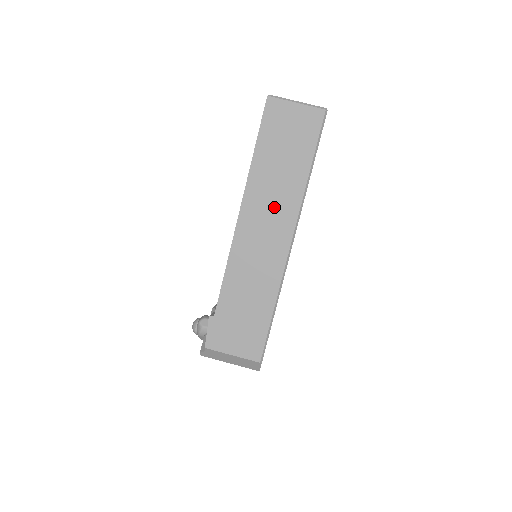
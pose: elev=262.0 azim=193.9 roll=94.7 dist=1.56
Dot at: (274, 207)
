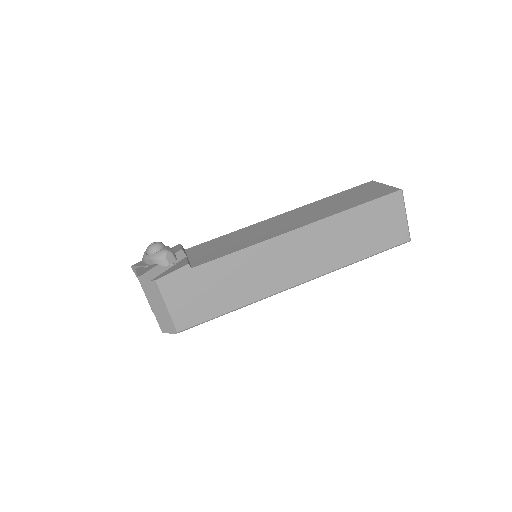
Dot at: (318, 253)
